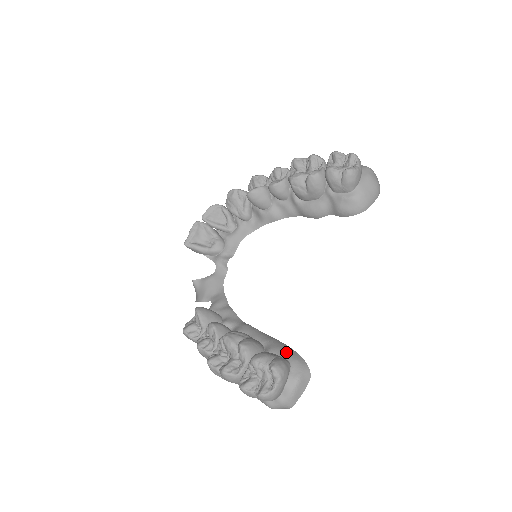
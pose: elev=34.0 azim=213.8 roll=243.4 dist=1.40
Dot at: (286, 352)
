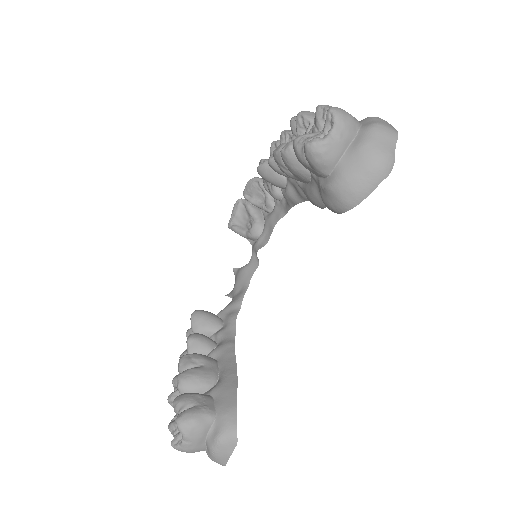
Dot at: (224, 399)
